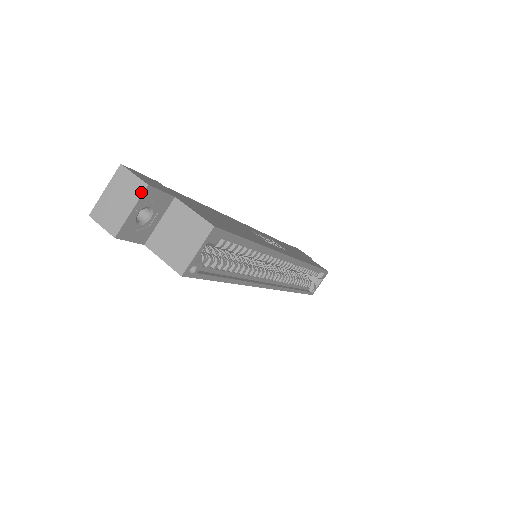
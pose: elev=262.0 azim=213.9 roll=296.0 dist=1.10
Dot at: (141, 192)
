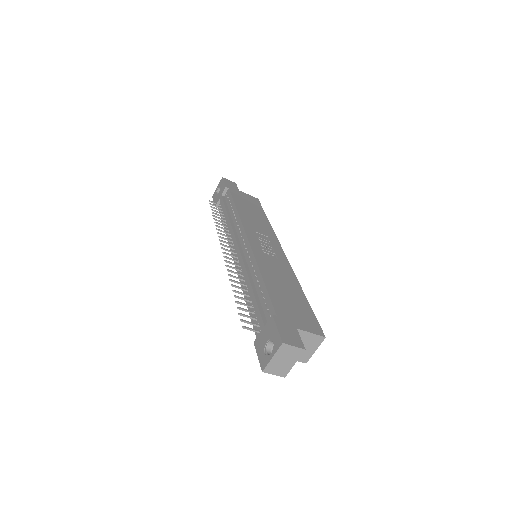
Dot at: (301, 354)
